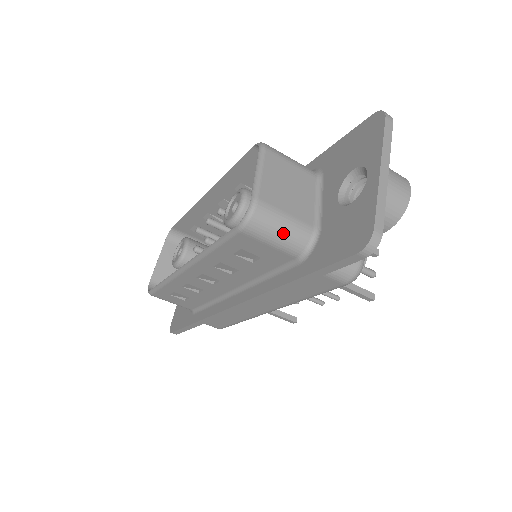
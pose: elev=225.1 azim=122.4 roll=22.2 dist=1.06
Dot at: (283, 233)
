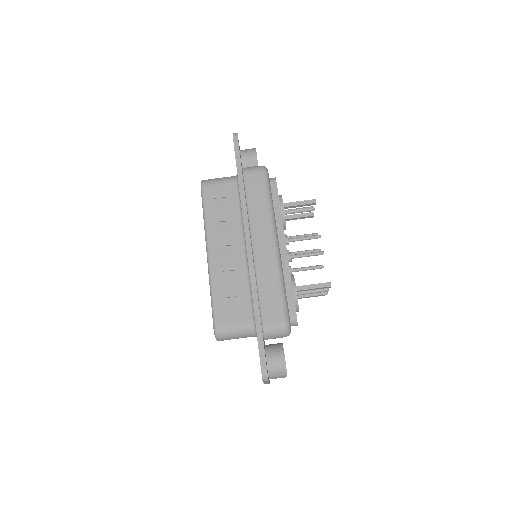
Dot at: (221, 178)
